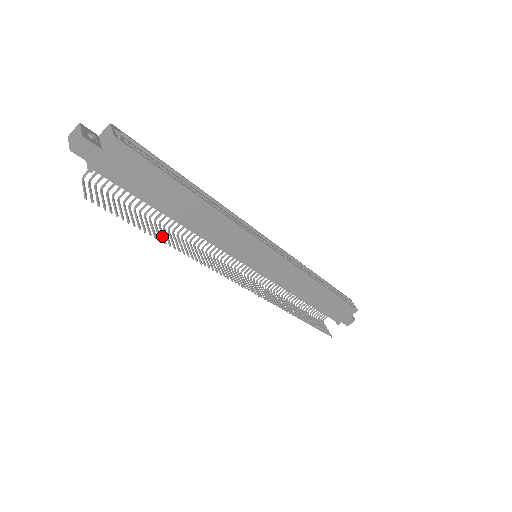
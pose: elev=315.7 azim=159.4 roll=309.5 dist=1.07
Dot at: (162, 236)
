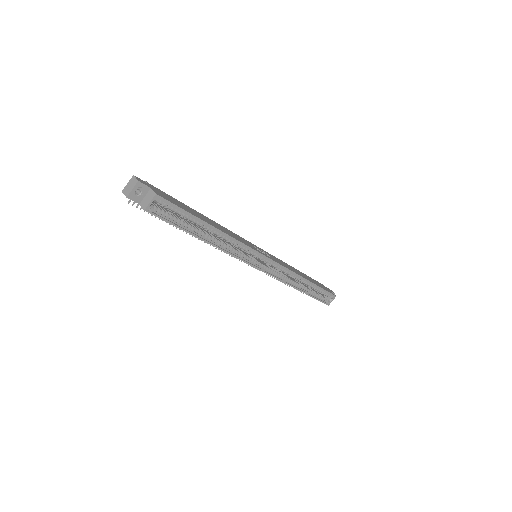
Dot at: occluded
